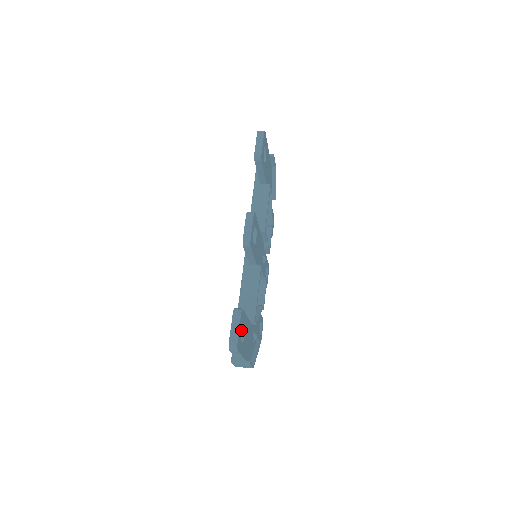
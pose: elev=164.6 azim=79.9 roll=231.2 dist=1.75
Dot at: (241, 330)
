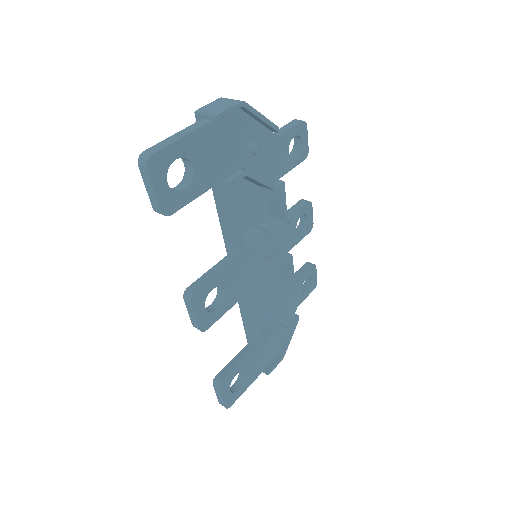
Dot at: occluded
